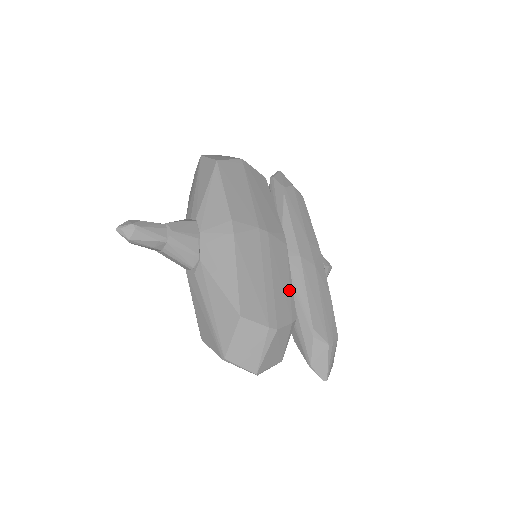
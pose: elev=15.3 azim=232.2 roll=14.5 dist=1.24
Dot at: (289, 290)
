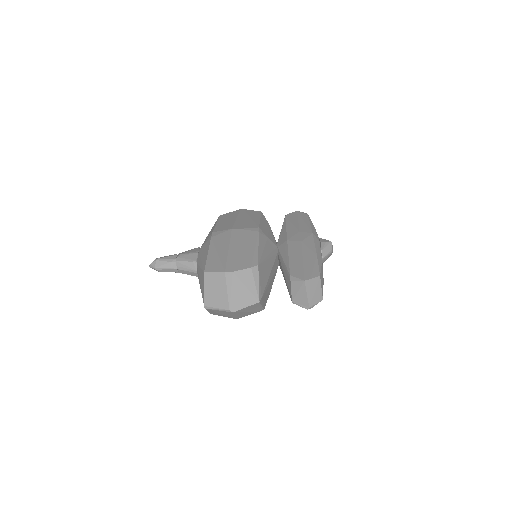
Dot at: (253, 252)
